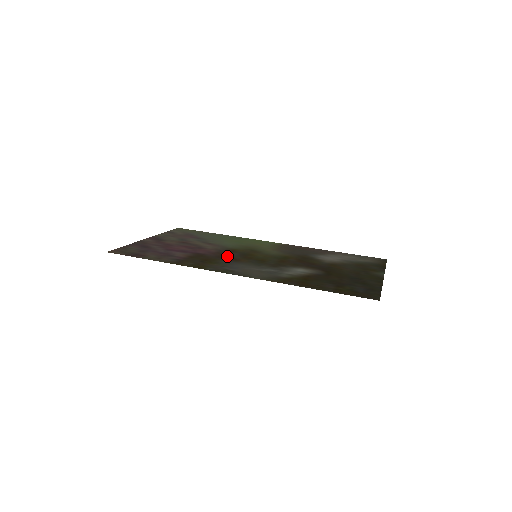
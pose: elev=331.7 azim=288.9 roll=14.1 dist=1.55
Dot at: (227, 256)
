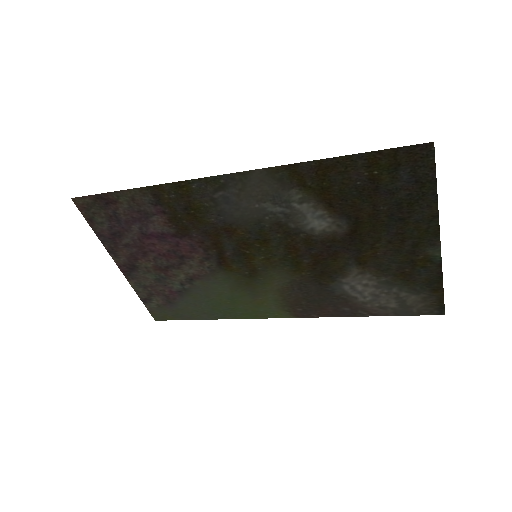
Dot at: (218, 239)
